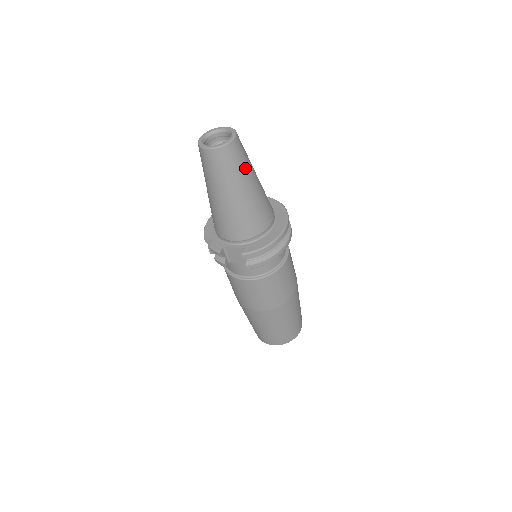
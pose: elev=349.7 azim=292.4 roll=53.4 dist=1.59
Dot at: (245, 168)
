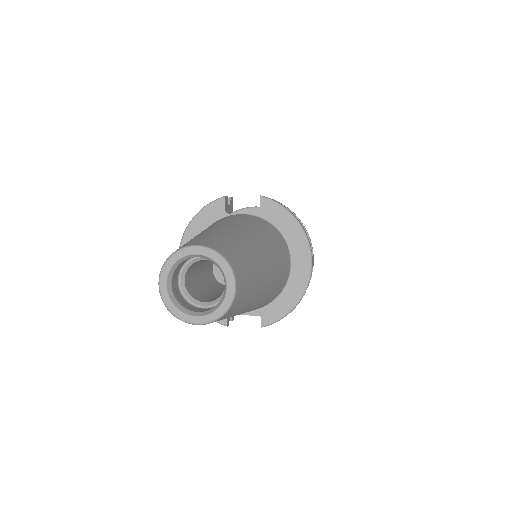
Dot at: (255, 287)
